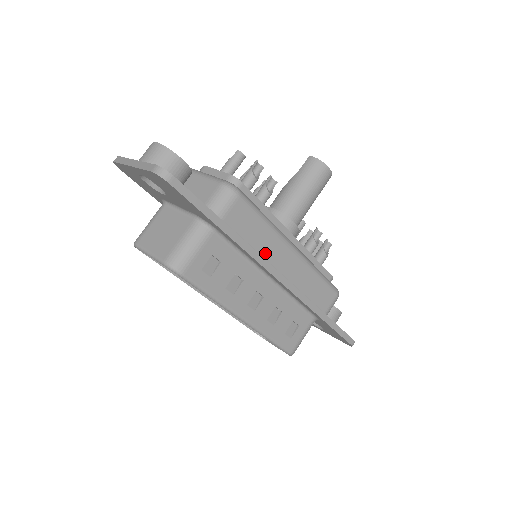
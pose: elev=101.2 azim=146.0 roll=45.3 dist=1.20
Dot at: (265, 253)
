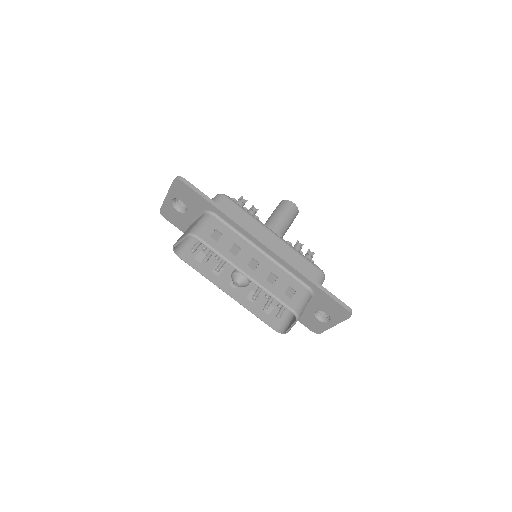
Dot at: occluded
